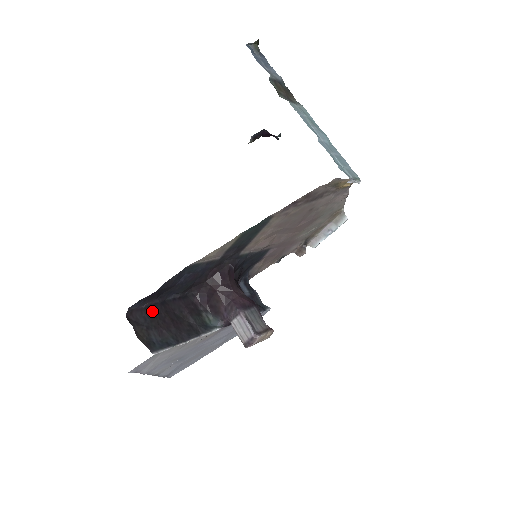
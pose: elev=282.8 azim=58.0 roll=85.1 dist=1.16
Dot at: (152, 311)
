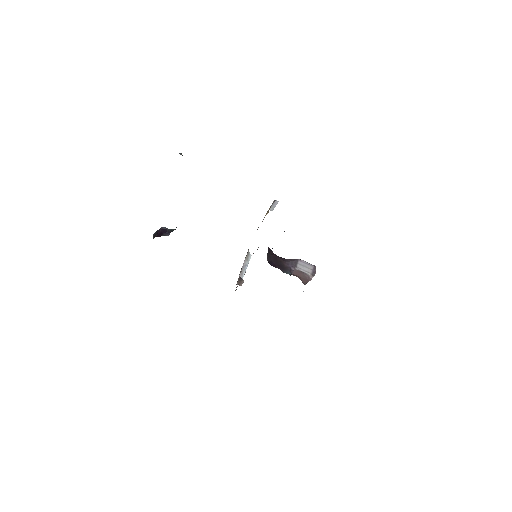
Dot at: occluded
